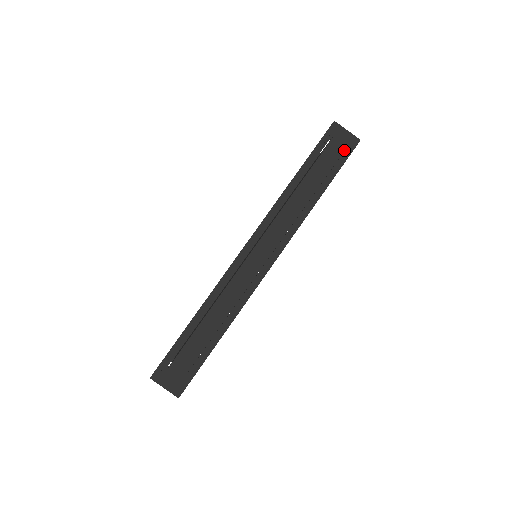
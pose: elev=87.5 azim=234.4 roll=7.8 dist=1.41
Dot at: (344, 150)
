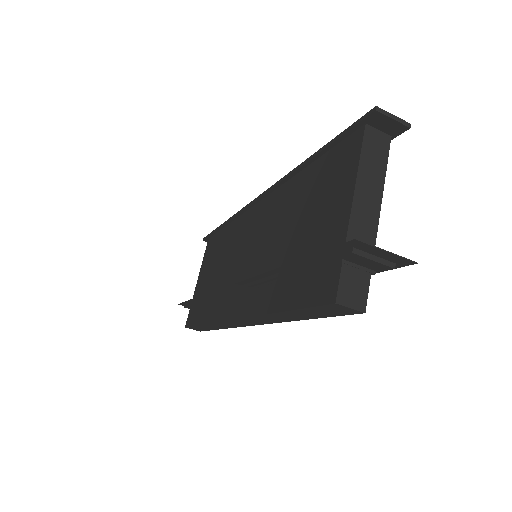
Dot at: occluded
